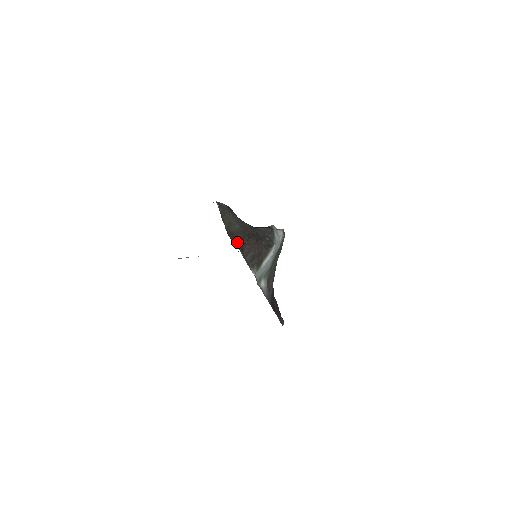
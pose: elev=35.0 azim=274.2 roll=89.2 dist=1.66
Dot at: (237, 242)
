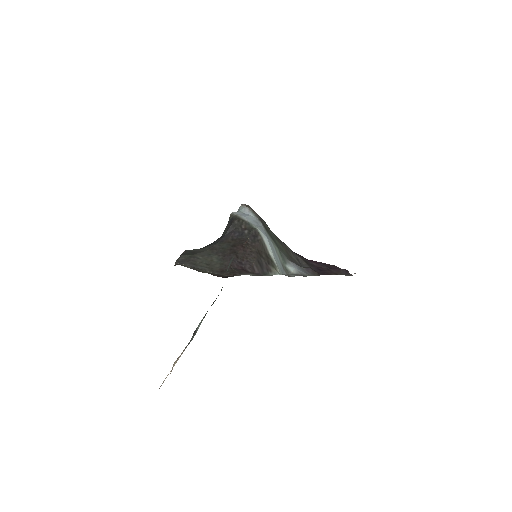
Dot at: (234, 272)
